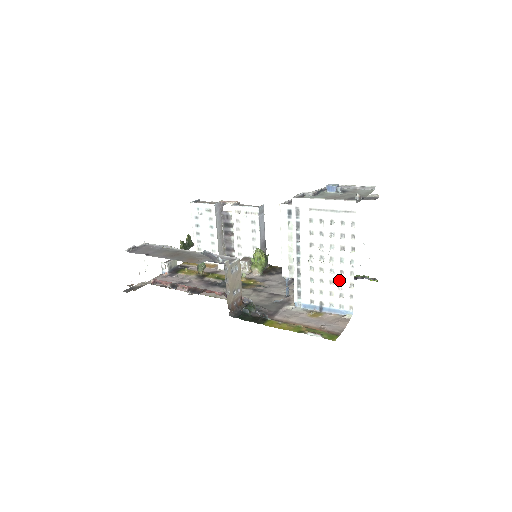
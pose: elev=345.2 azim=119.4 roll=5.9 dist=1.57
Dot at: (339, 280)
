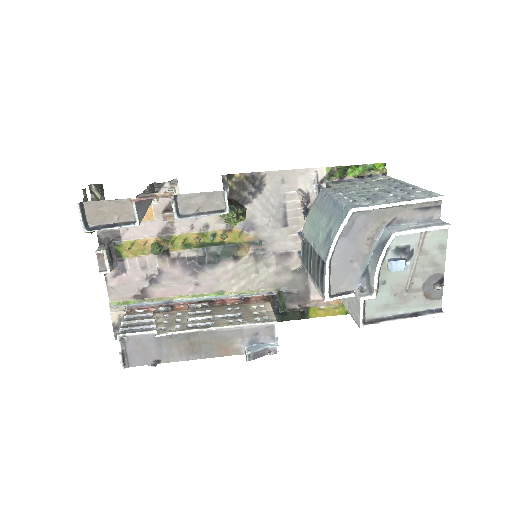
Dot at: occluded
